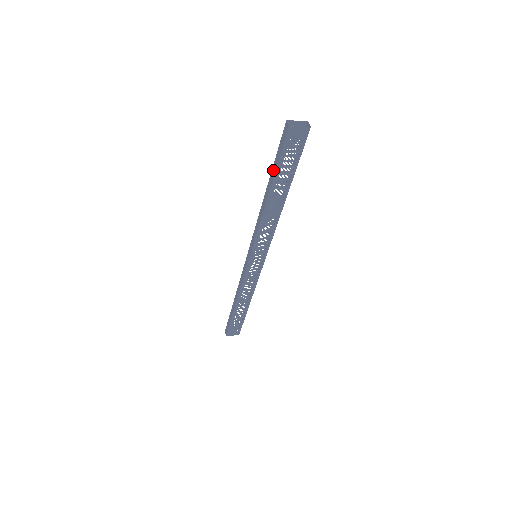
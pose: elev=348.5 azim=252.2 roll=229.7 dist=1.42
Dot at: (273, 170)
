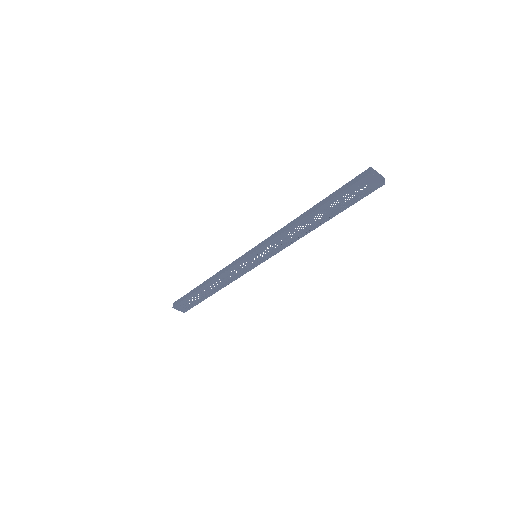
Dot at: (329, 197)
